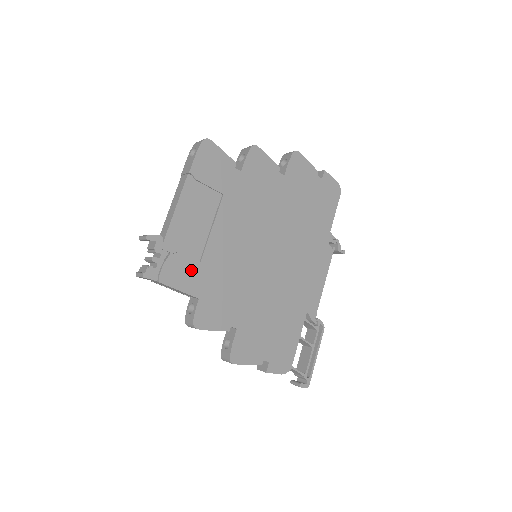
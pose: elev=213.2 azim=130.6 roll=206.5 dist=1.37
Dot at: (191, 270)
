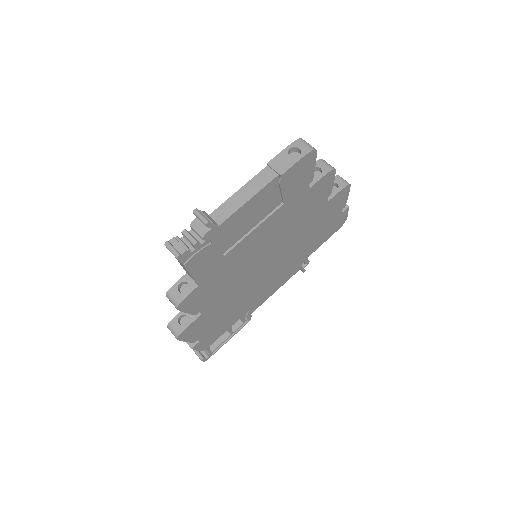
Dot at: (213, 261)
